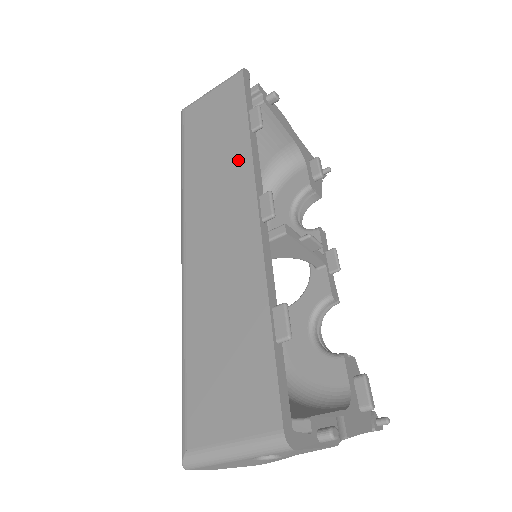
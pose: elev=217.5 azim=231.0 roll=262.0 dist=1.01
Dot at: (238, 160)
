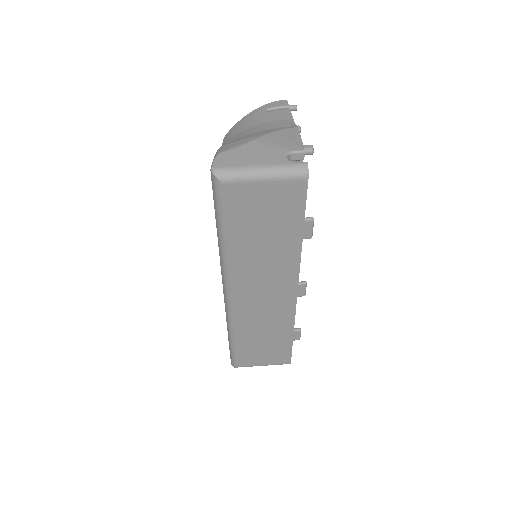
Dot at: (287, 262)
